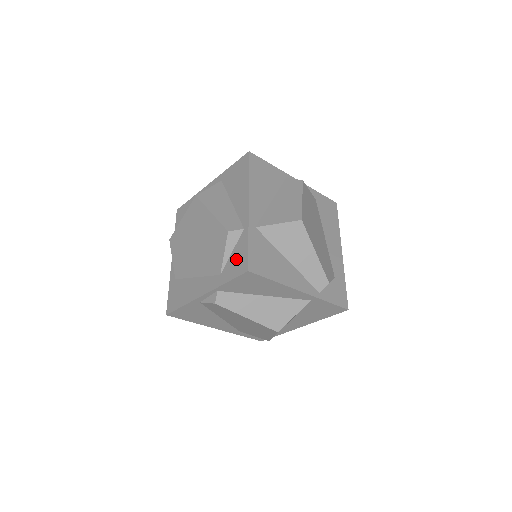
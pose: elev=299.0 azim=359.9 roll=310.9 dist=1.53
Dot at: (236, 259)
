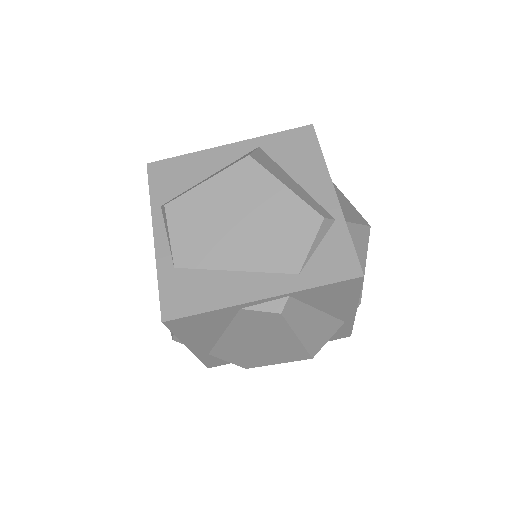
Dot at: (331, 257)
